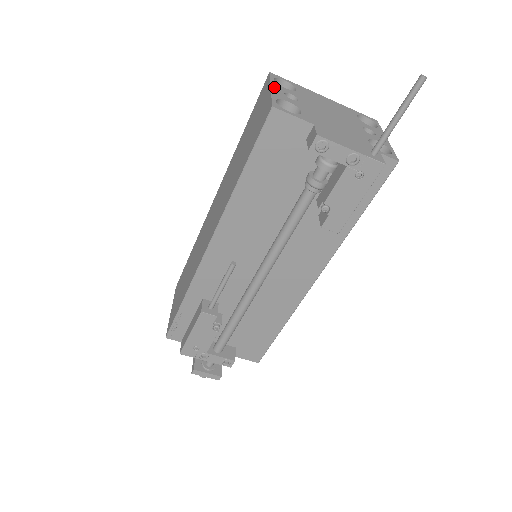
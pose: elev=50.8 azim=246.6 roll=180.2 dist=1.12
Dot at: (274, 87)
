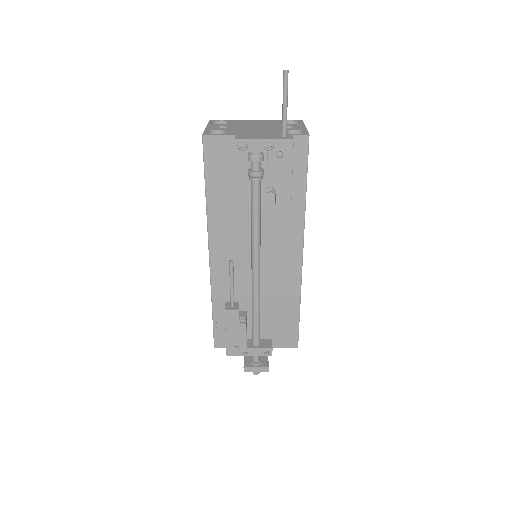
Dot at: (209, 126)
